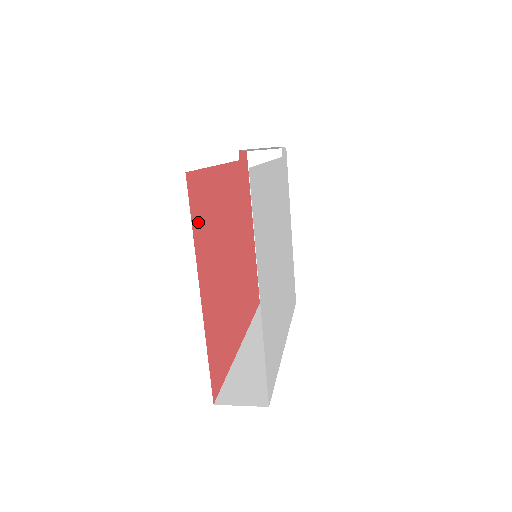
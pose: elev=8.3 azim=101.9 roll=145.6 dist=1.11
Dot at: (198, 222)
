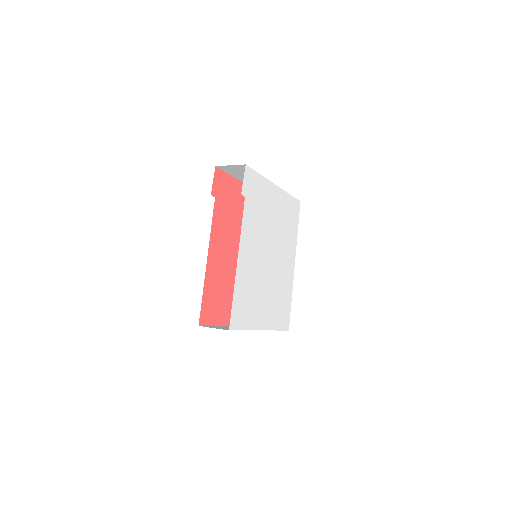
Dot at: (216, 315)
